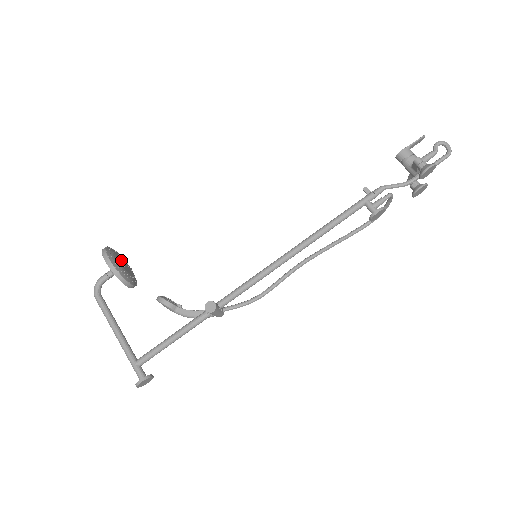
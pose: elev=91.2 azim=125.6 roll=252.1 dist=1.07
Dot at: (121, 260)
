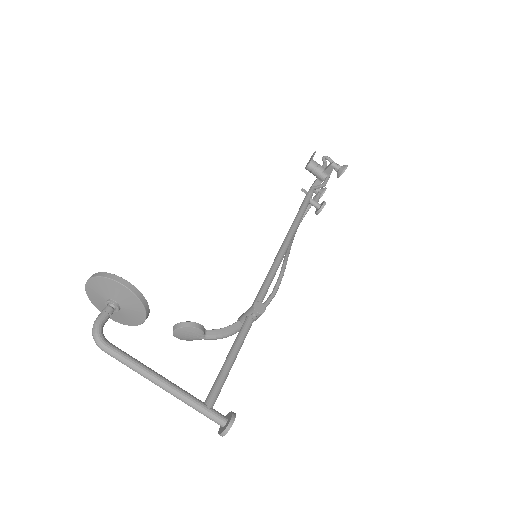
Dot at: occluded
